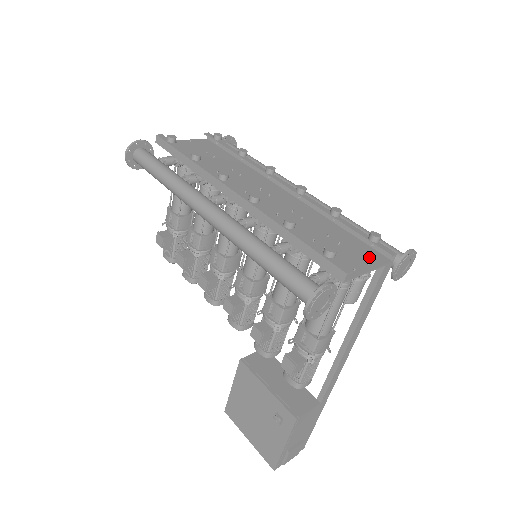
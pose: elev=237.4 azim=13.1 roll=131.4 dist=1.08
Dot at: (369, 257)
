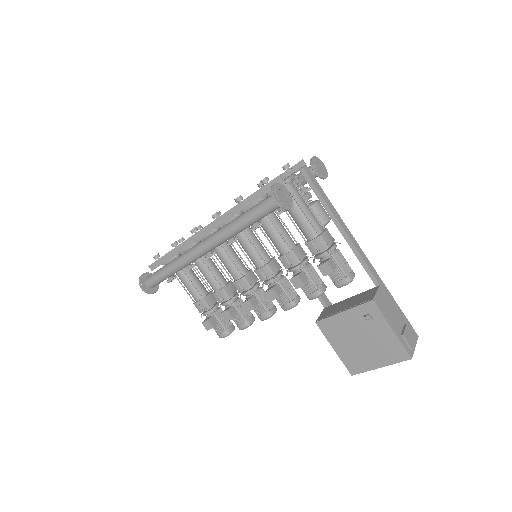
Dot at: occluded
